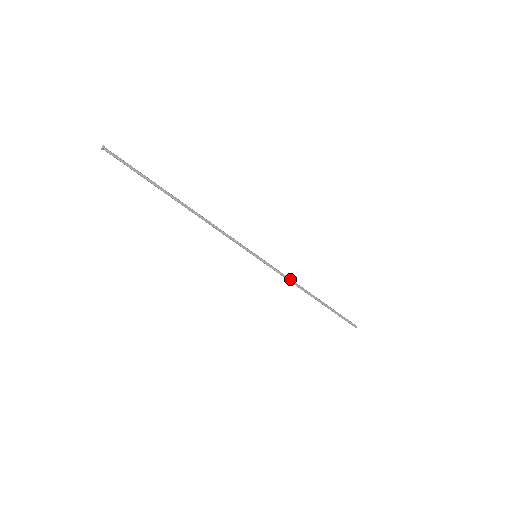
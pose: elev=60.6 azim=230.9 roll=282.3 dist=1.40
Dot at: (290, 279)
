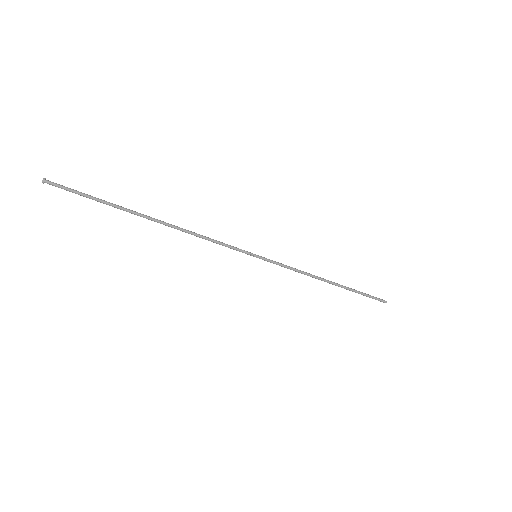
Dot at: (301, 271)
